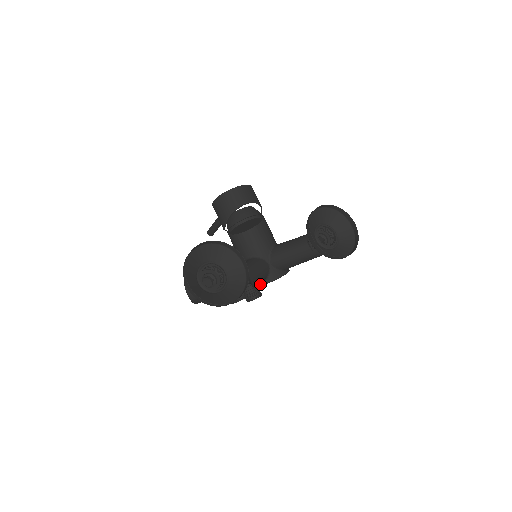
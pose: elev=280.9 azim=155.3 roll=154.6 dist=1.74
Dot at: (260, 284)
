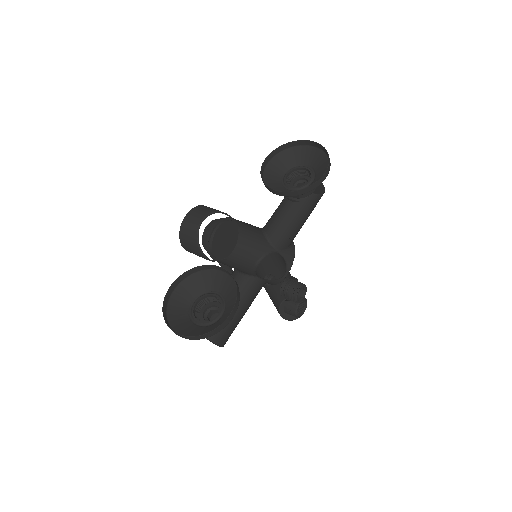
Dot at: (283, 276)
